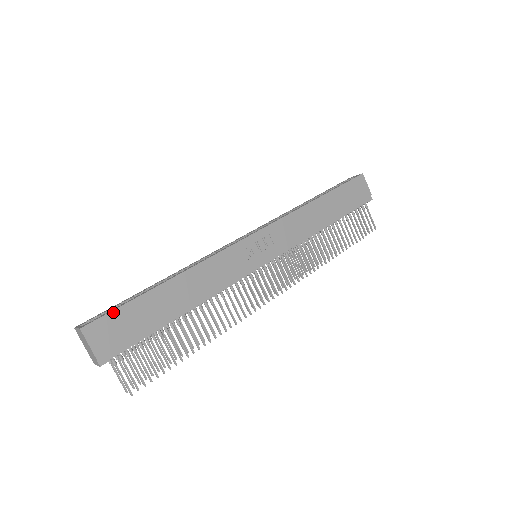
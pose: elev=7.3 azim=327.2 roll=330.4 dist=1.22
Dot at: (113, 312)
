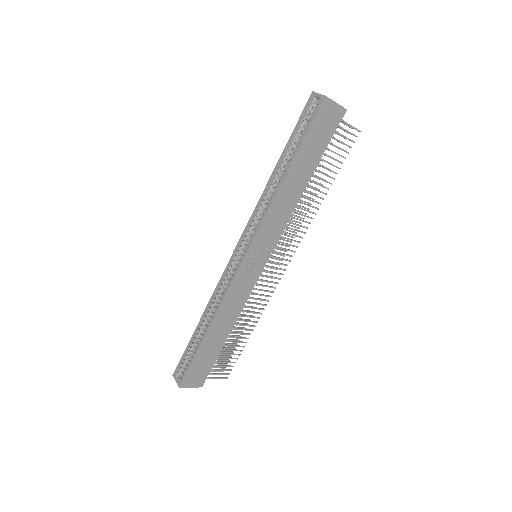
Dot at: (189, 369)
